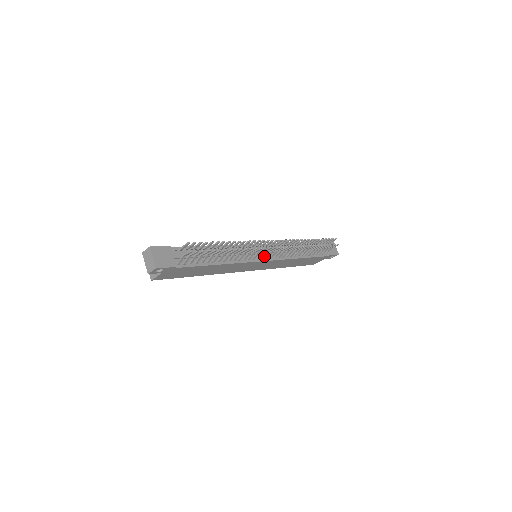
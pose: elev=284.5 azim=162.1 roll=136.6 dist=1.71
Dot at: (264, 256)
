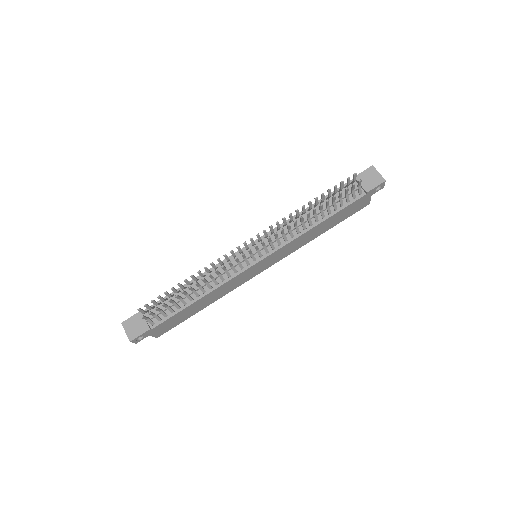
Dot at: (254, 258)
